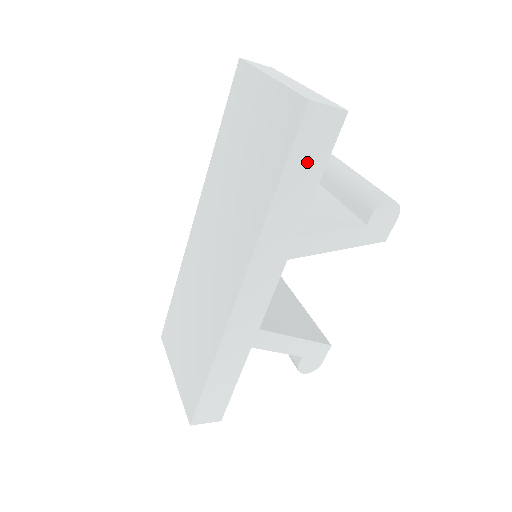
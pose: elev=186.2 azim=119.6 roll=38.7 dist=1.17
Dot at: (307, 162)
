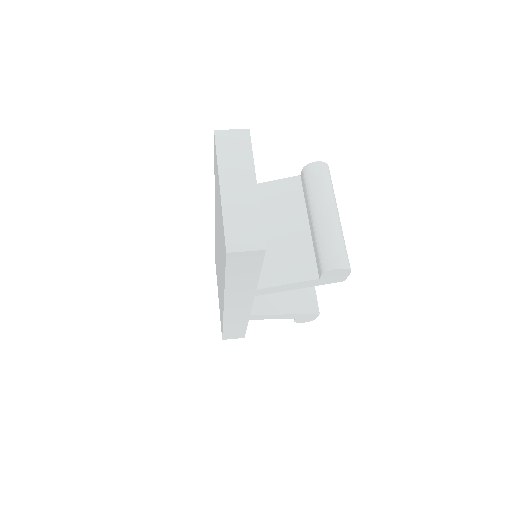
Dot at: (243, 269)
